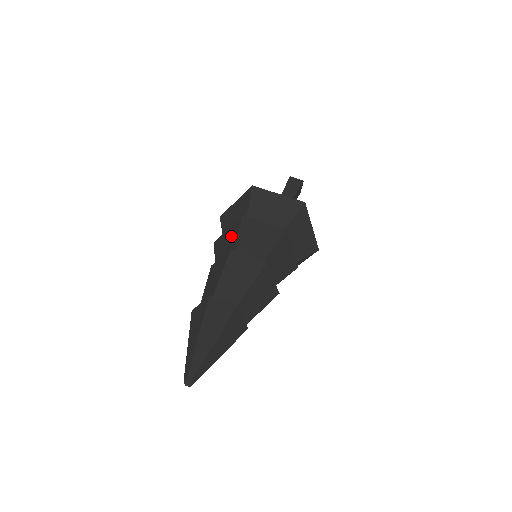
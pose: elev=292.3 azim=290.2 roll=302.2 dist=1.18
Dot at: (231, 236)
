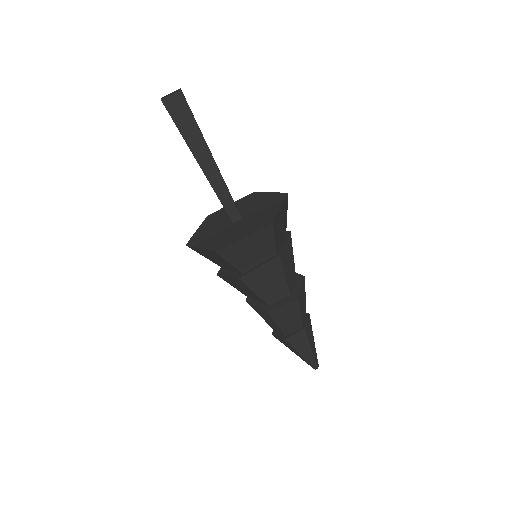
Dot at: (243, 287)
